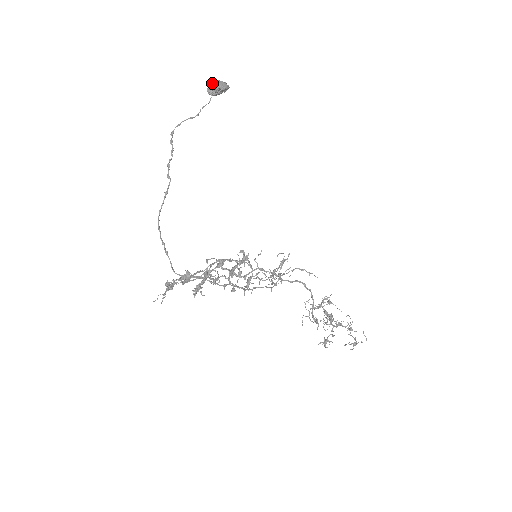
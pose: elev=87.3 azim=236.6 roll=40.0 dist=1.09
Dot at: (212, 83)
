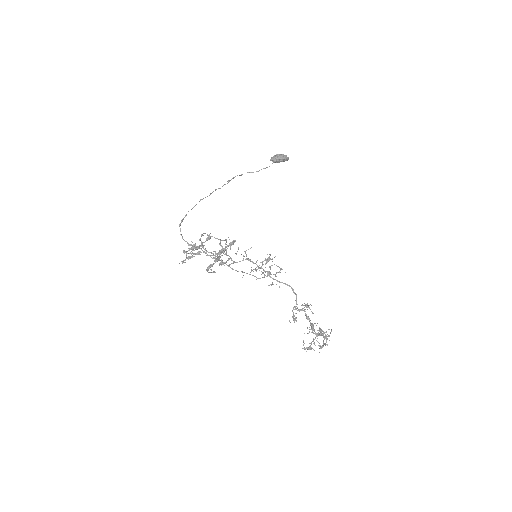
Dot at: (276, 155)
